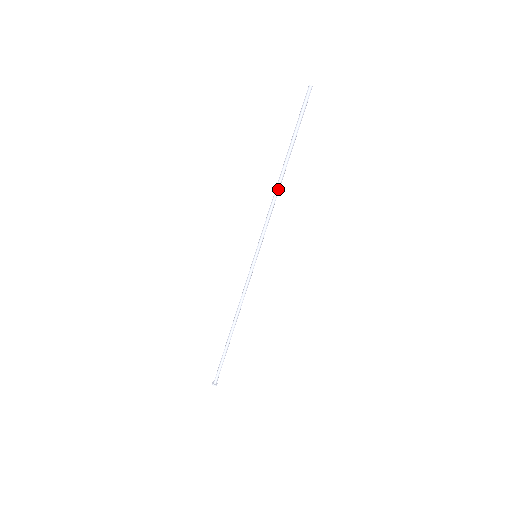
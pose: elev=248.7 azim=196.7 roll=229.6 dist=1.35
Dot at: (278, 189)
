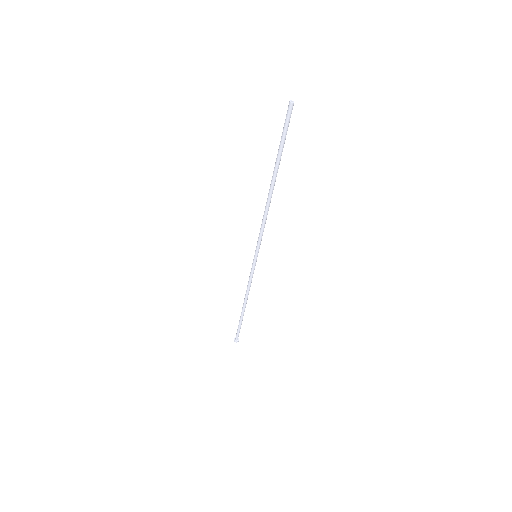
Dot at: occluded
